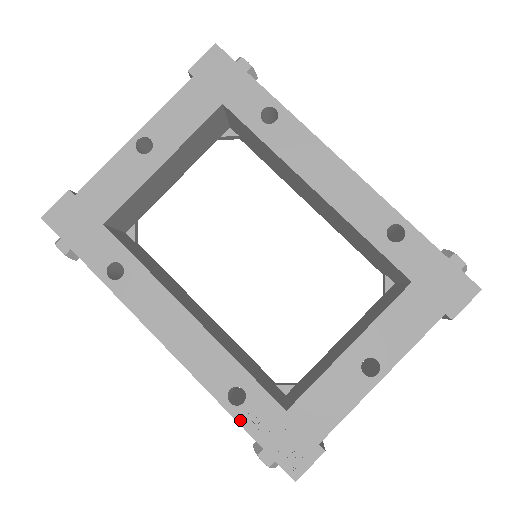
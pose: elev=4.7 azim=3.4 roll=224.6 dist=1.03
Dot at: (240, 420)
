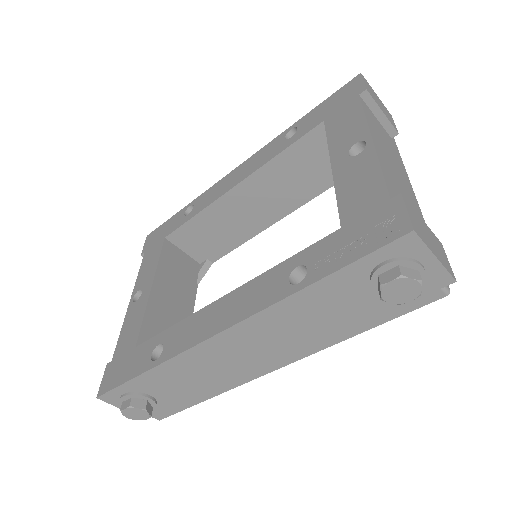
Dot at: (318, 278)
